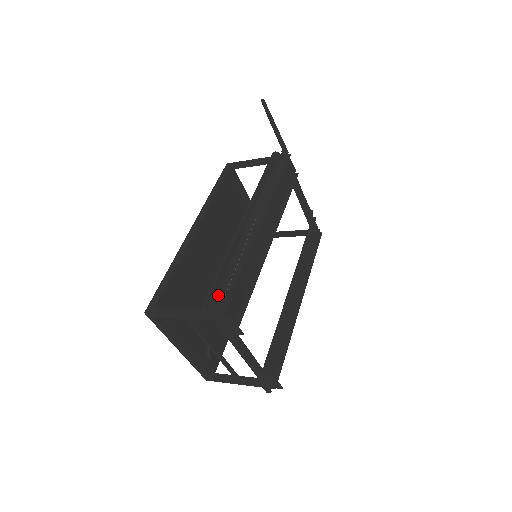
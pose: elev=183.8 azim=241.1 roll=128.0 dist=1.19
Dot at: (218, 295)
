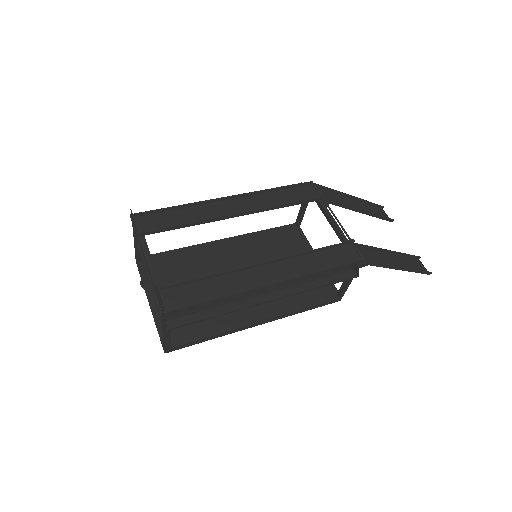
Dot at: occluded
